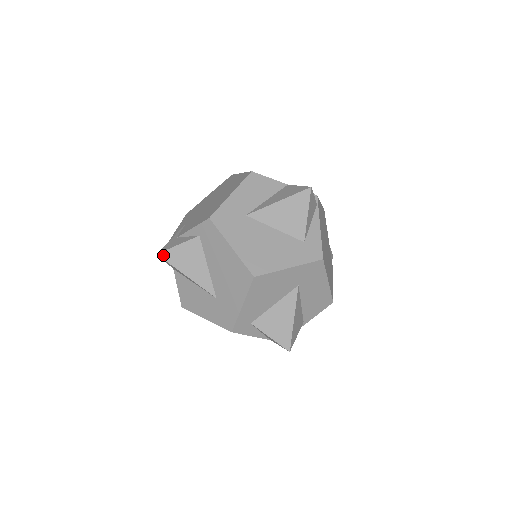
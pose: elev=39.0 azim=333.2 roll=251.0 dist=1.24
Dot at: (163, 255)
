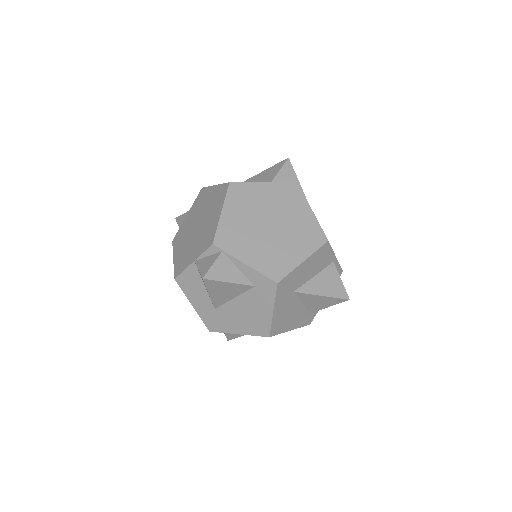
Dot at: (230, 339)
